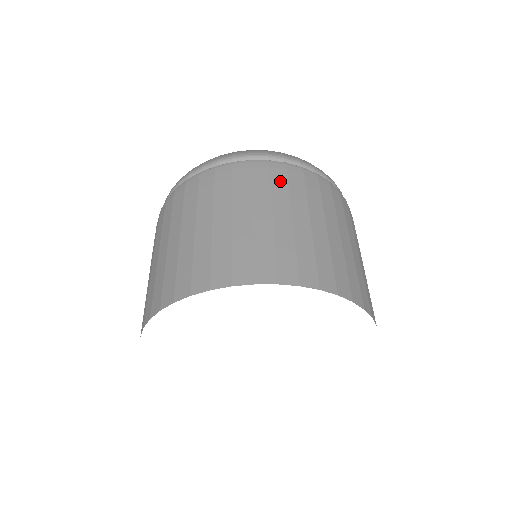
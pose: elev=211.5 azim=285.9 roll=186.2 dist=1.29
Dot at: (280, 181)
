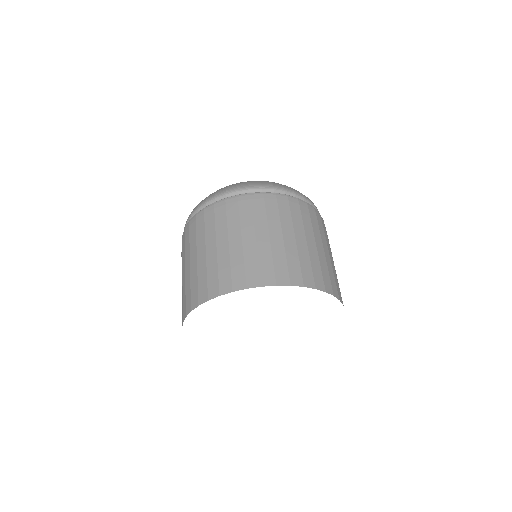
Dot at: (272, 209)
